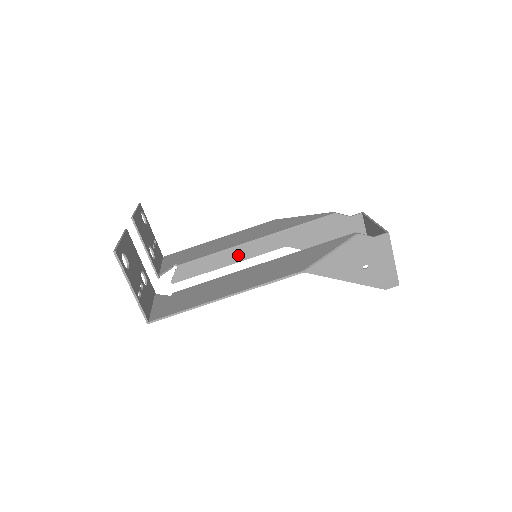
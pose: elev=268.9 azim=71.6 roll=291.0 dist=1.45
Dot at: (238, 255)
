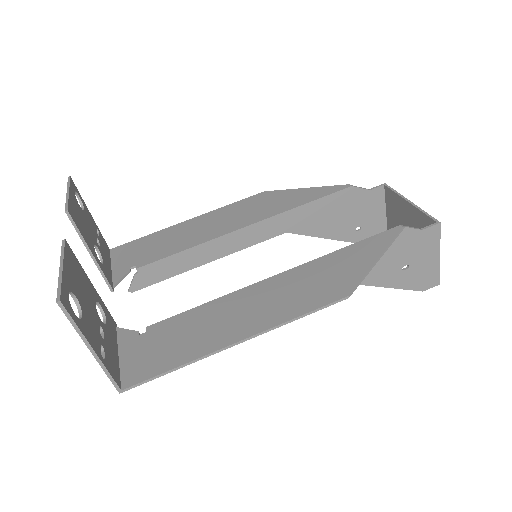
Dot at: (223, 248)
